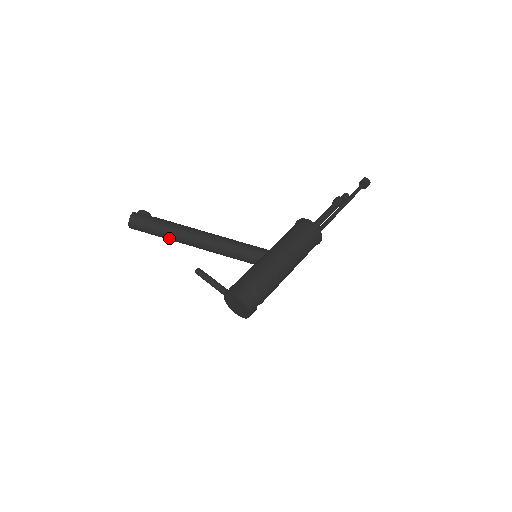
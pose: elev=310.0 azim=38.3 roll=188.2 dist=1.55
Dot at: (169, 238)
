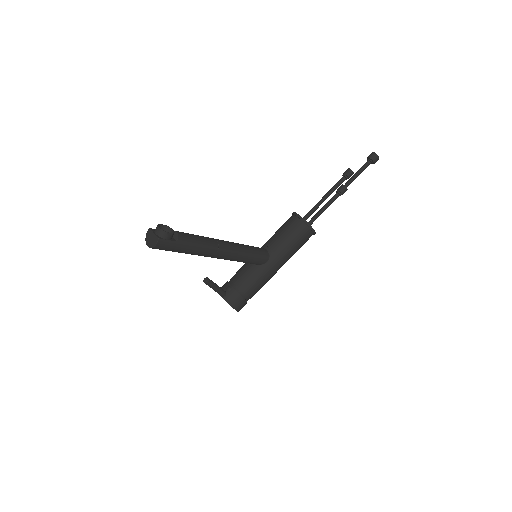
Dot at: occluded
